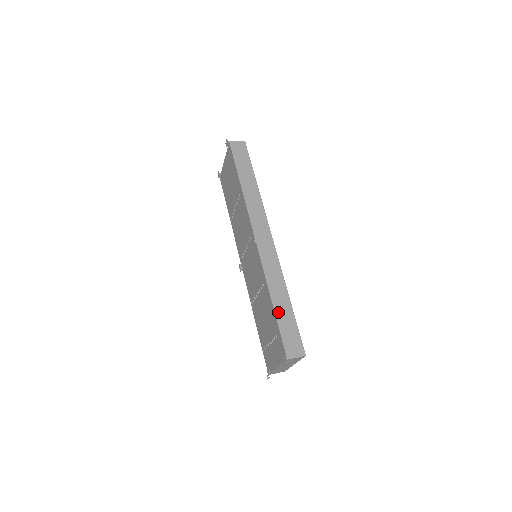
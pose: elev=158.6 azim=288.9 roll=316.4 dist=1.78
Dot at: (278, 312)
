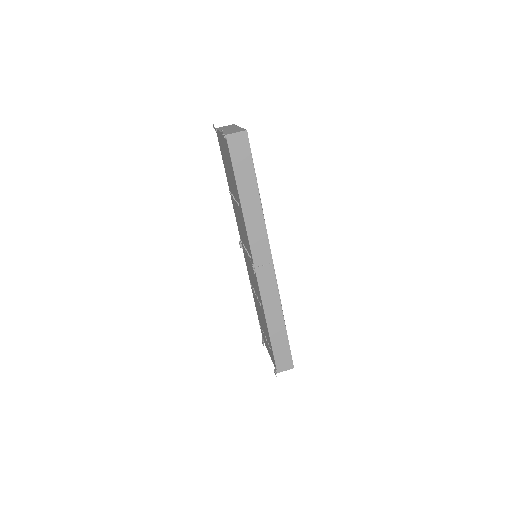
Dot at: (273, 337)
